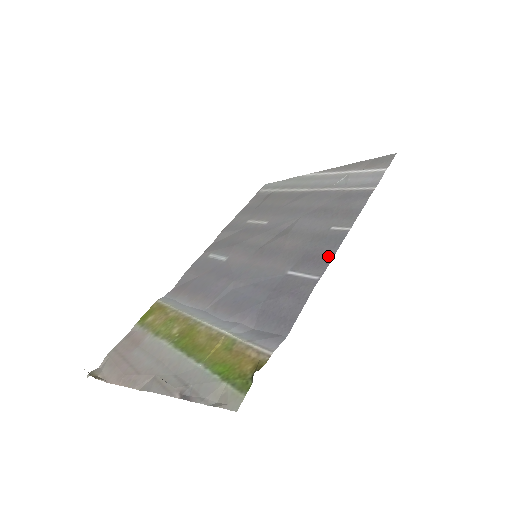
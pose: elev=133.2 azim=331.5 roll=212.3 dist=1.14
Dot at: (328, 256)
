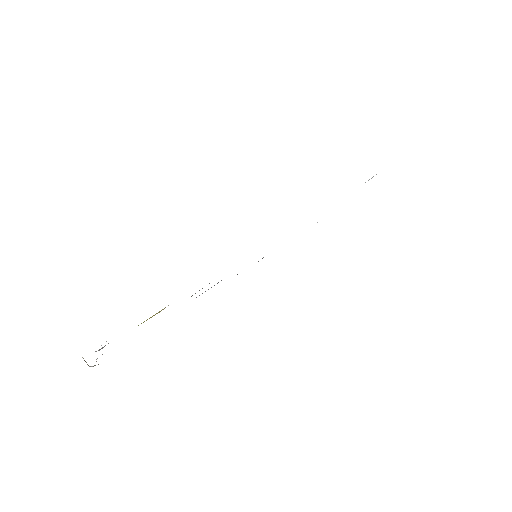
Dot at: occluded
